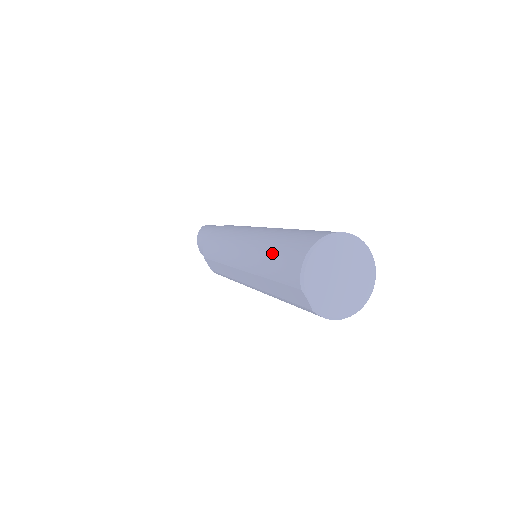
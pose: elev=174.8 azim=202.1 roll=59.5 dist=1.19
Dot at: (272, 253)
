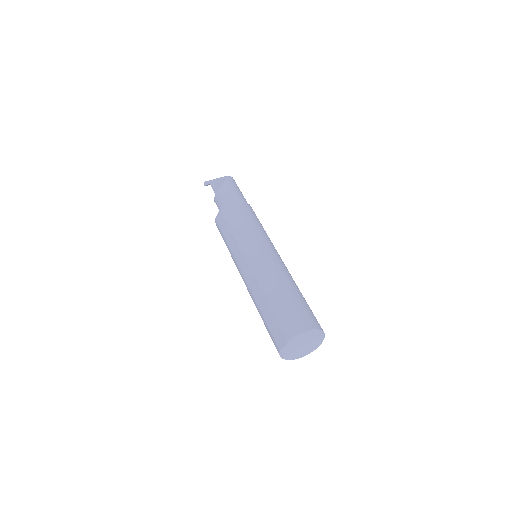
Dot at: (284, 299)
